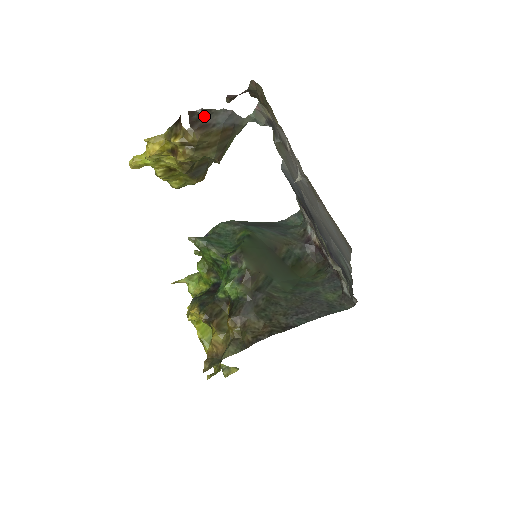
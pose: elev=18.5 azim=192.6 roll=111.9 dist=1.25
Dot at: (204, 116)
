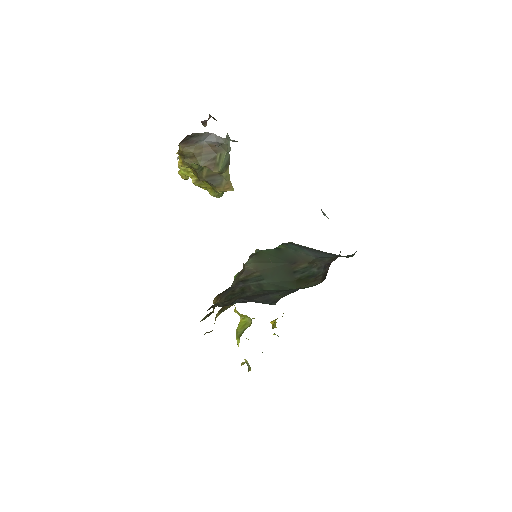
Dot at: (193, 137)
